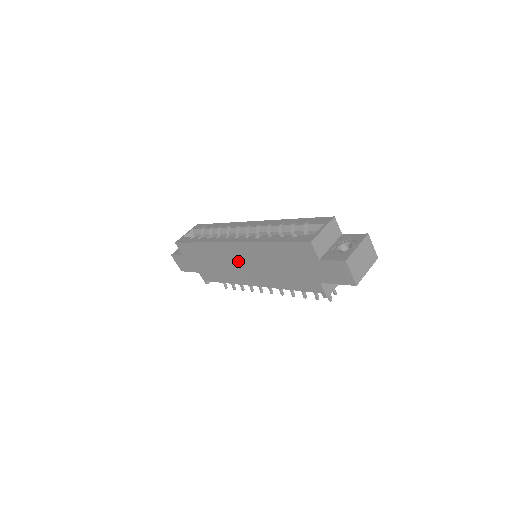
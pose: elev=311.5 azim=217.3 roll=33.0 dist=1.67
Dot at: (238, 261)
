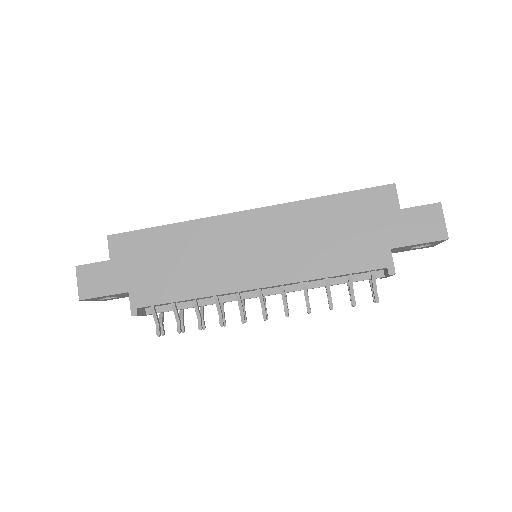
Dot at: (243, 244)
